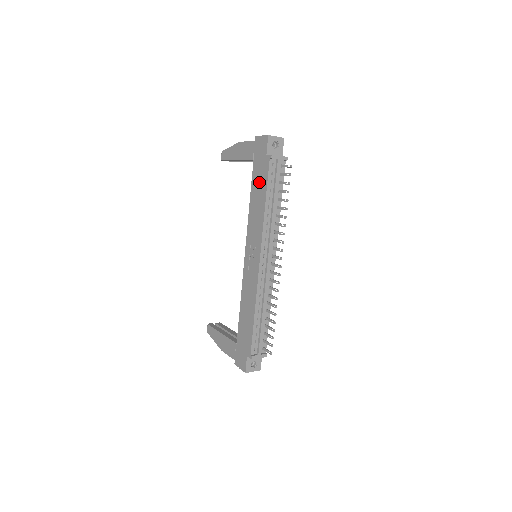
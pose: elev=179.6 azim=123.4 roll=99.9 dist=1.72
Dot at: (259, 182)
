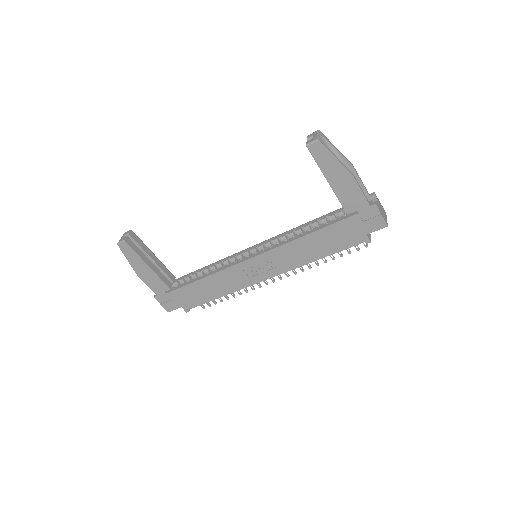
Dot at: (333, 240)
